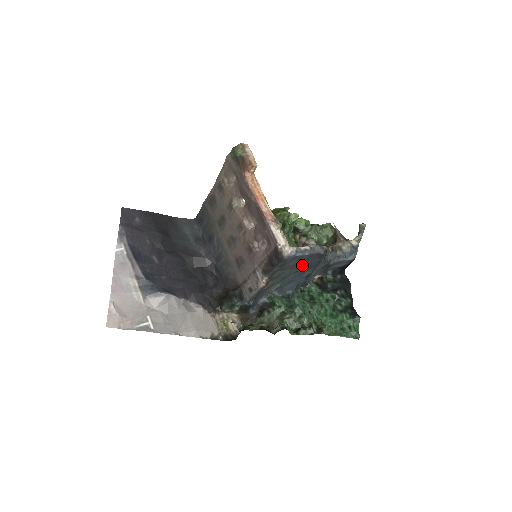
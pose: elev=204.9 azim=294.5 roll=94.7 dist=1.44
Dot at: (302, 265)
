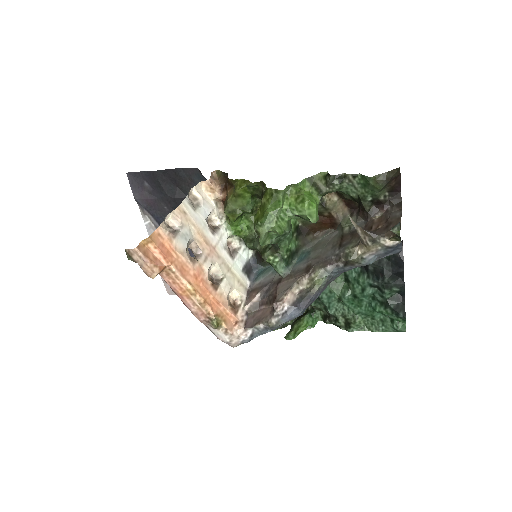
Dot at: occluded
